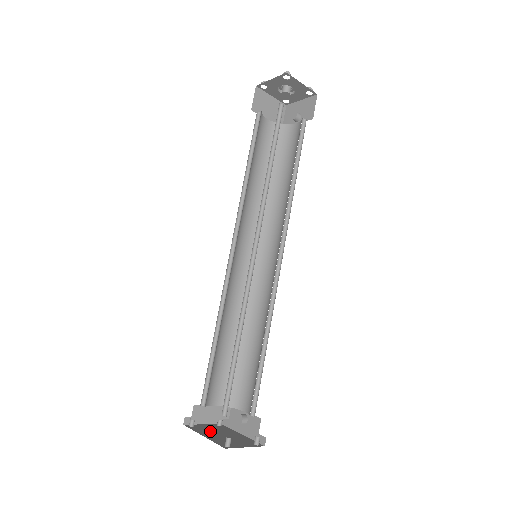
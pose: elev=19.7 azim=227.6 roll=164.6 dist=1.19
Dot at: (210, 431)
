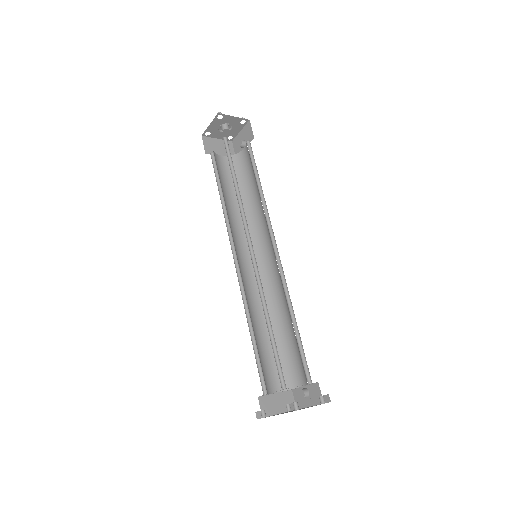
Dot at: occluded
